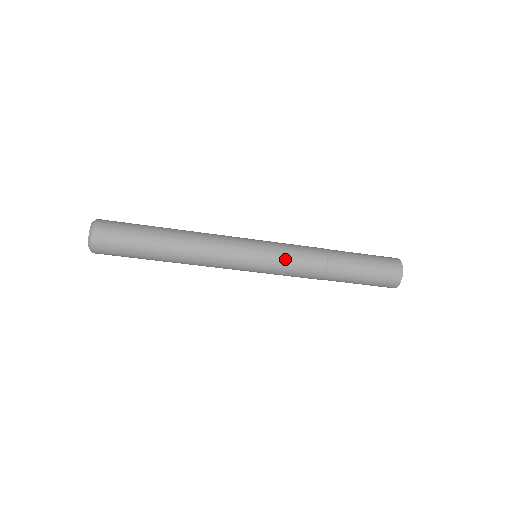
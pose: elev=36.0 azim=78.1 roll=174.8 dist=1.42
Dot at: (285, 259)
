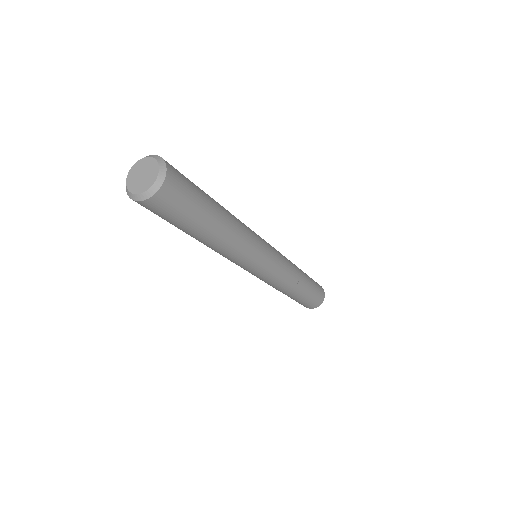
Dot at: (283, 267)
